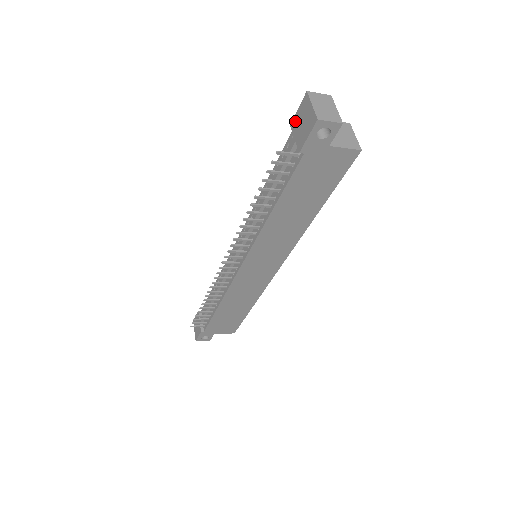
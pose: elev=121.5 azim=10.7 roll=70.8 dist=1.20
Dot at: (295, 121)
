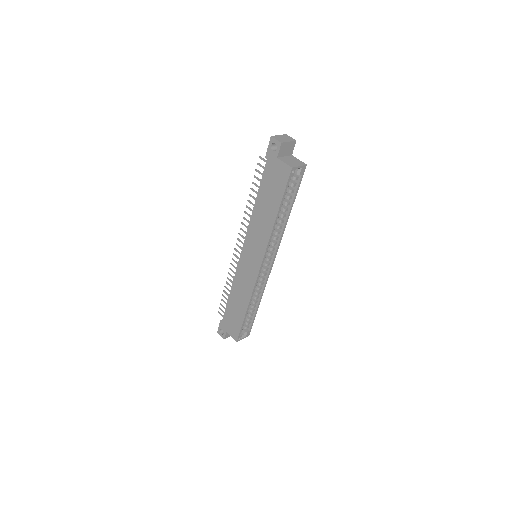
Dot at: occluded
